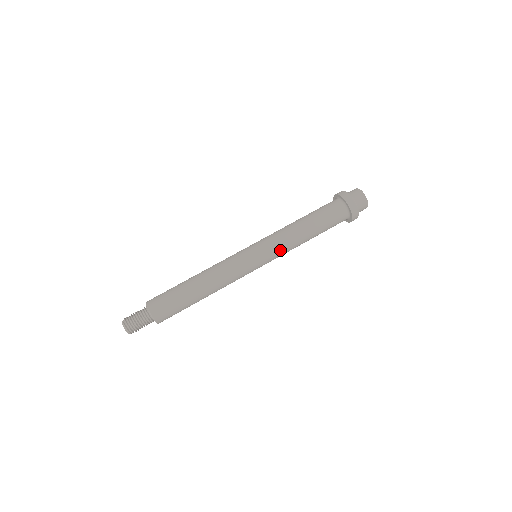
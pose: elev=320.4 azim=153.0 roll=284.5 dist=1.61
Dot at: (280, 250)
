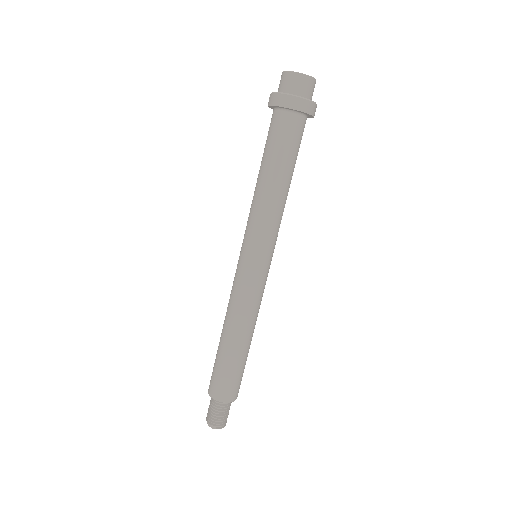
Dot at: (278, 231)
